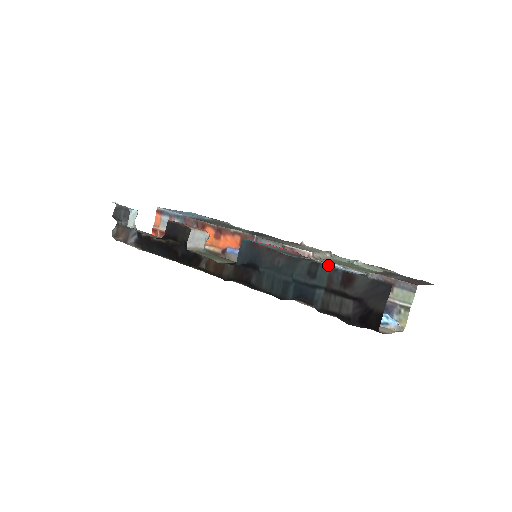
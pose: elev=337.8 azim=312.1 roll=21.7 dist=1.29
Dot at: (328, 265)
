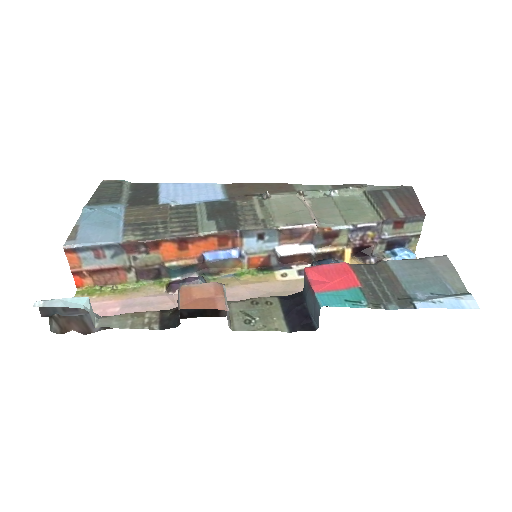
Dot at: (430, 298)
